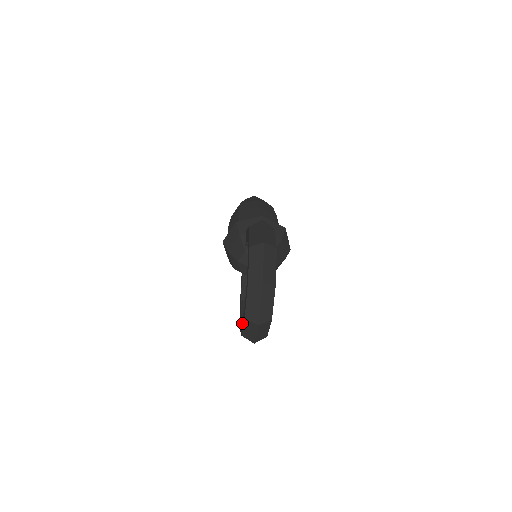
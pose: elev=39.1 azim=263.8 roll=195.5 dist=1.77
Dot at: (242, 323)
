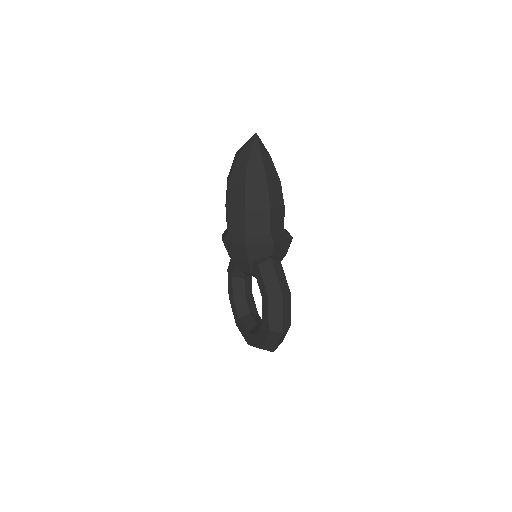
Dot at: (240, 325)
